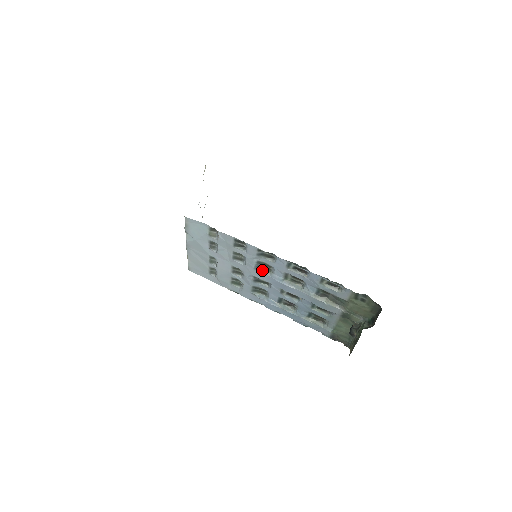
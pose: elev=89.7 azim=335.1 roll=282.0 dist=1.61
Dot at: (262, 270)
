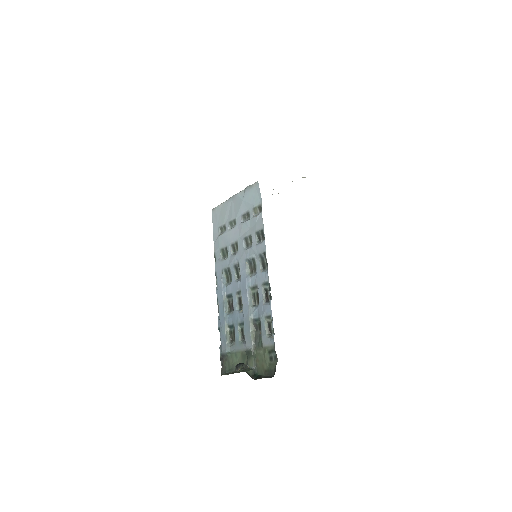
Dot at: (248, 266)
